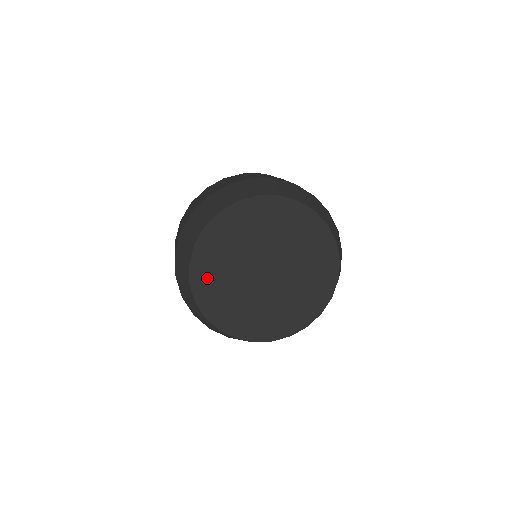
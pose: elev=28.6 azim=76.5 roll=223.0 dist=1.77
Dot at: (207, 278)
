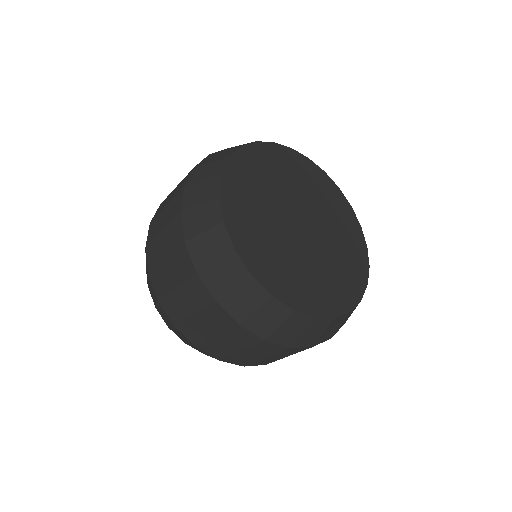
Dot at: (243, 220)
